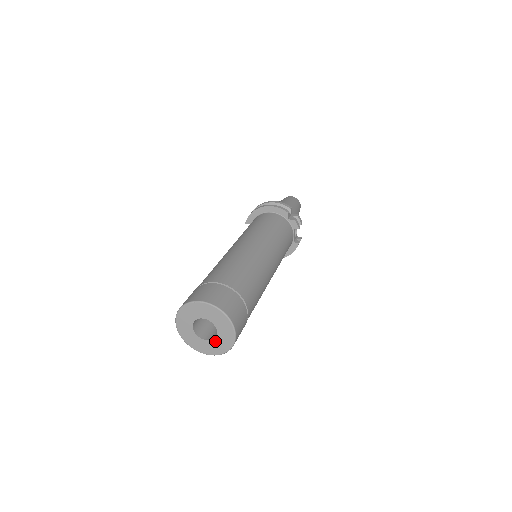
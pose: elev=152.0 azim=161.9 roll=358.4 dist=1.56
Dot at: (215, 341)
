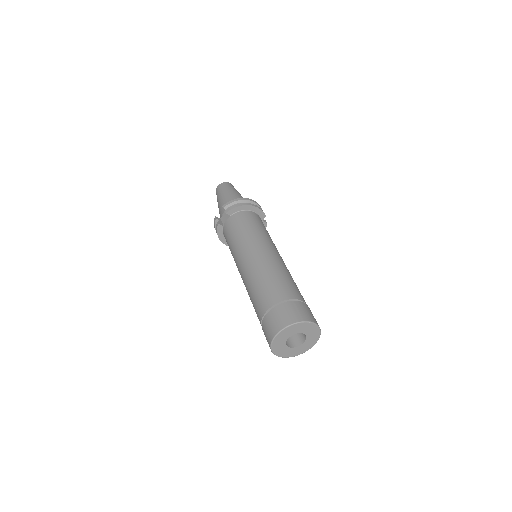
Dot at: (296, 348)
